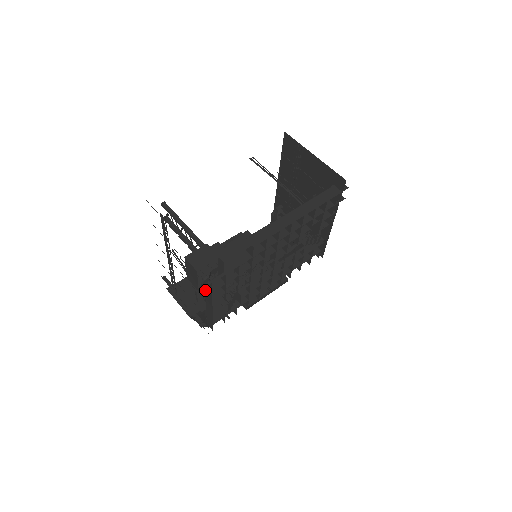
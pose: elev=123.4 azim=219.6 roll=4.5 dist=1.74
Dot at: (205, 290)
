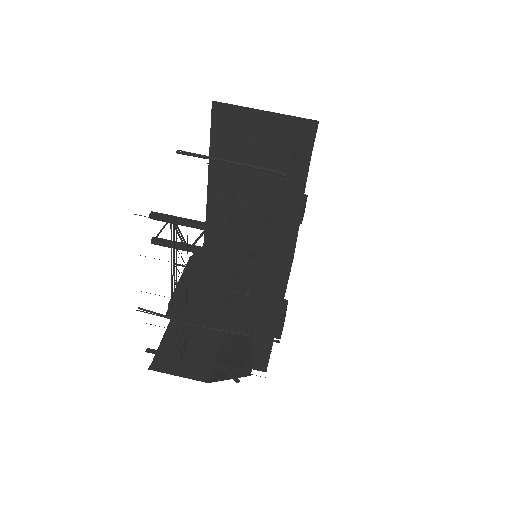
Dot at: (273, 302)
